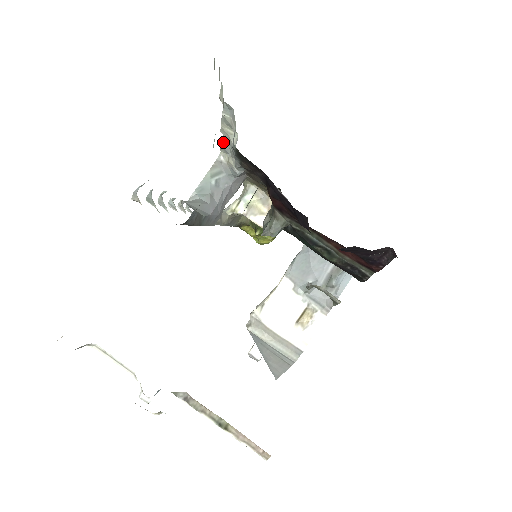
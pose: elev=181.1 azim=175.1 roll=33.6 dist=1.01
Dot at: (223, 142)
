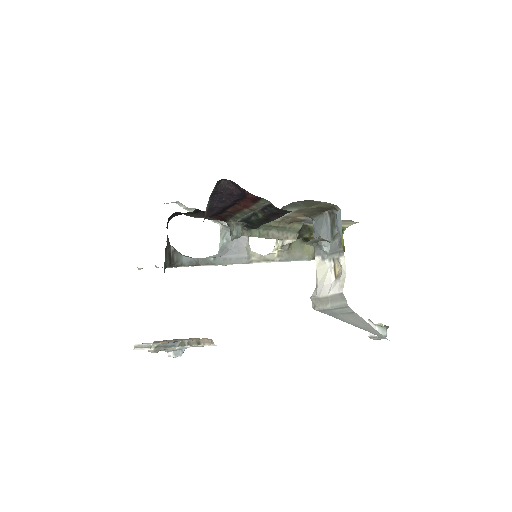
Dot at: occluded
